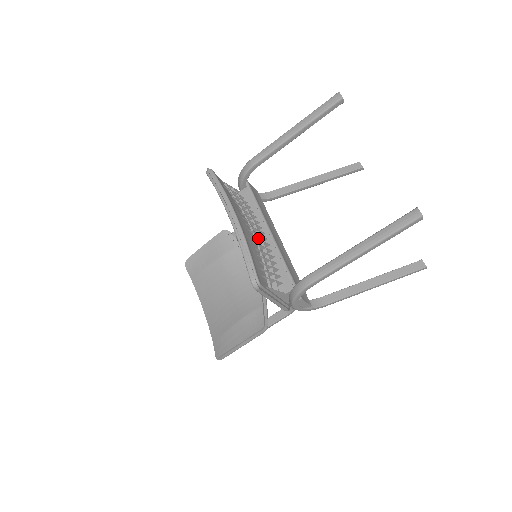
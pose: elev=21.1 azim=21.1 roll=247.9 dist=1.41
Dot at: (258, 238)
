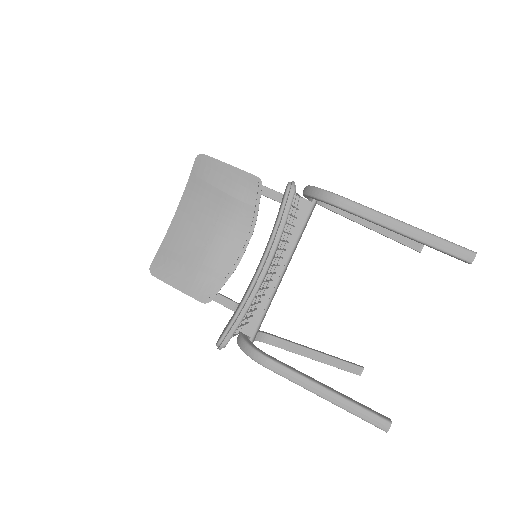
Dot at: occluded
